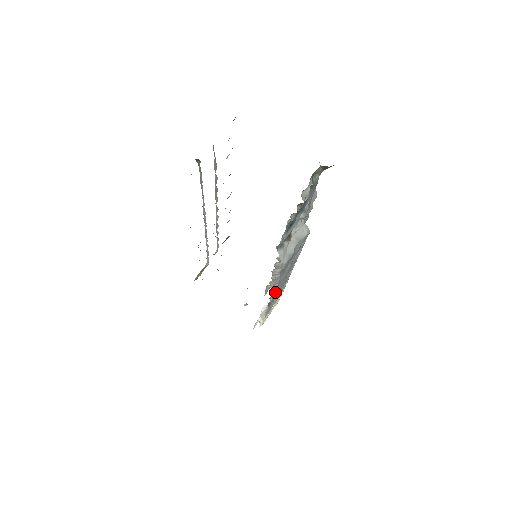
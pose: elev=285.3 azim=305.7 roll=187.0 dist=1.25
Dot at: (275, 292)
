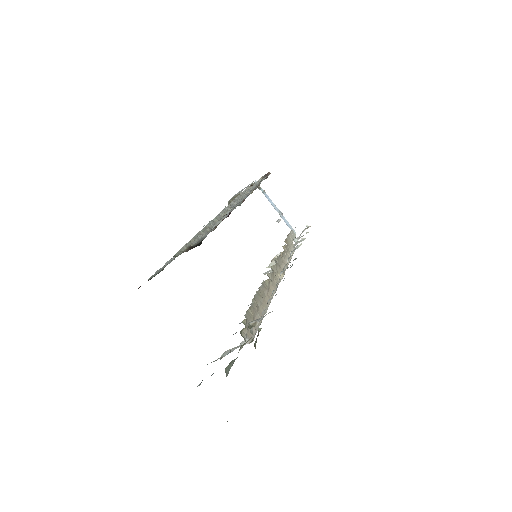
Dot at: occluded
